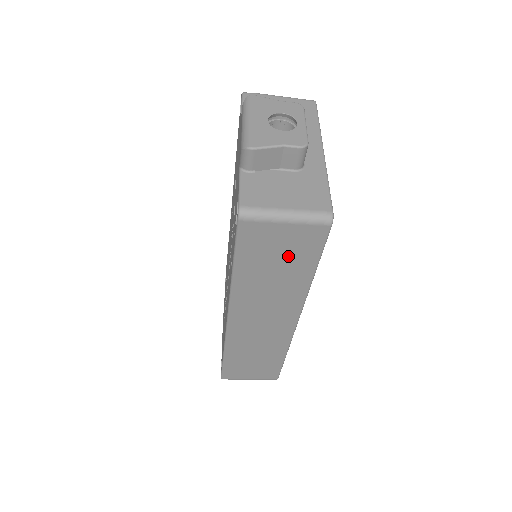
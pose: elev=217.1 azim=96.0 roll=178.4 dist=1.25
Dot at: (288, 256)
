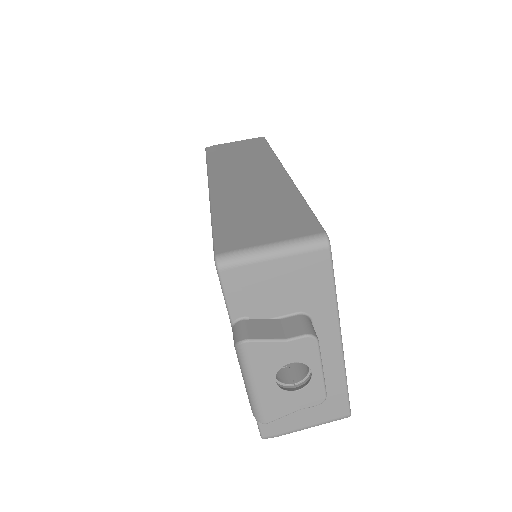
Dot at: (245, 148)
